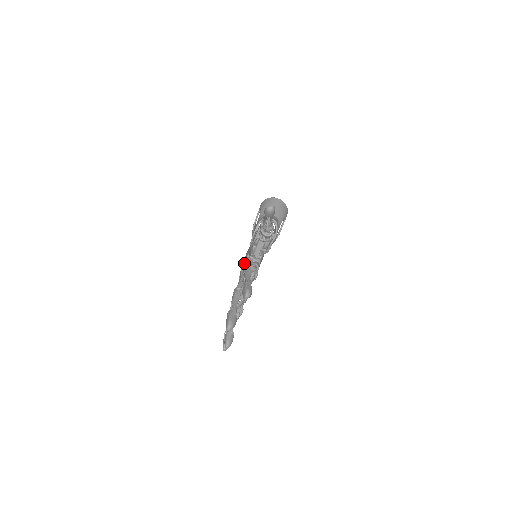
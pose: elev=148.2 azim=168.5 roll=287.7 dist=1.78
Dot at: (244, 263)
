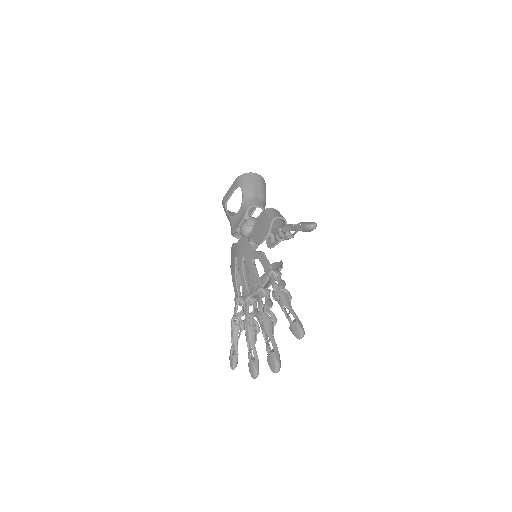
Dot at: (250, 269)
